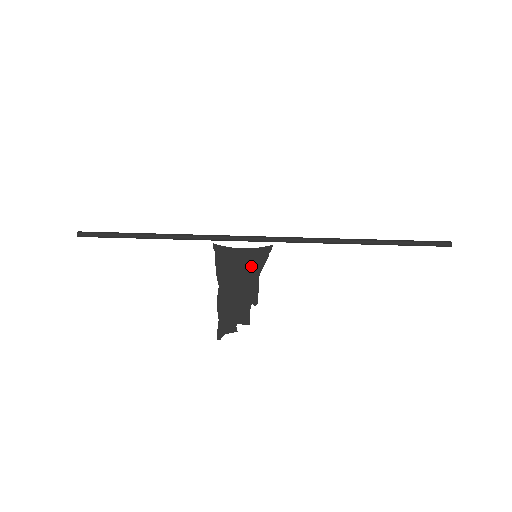
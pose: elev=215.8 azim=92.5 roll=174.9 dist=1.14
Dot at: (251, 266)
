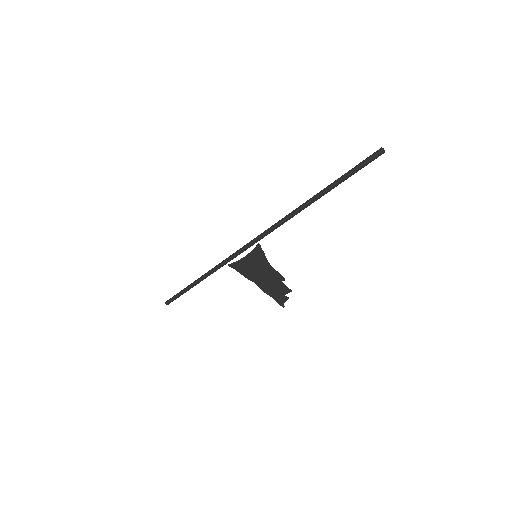
Dot at: (260, 262)
